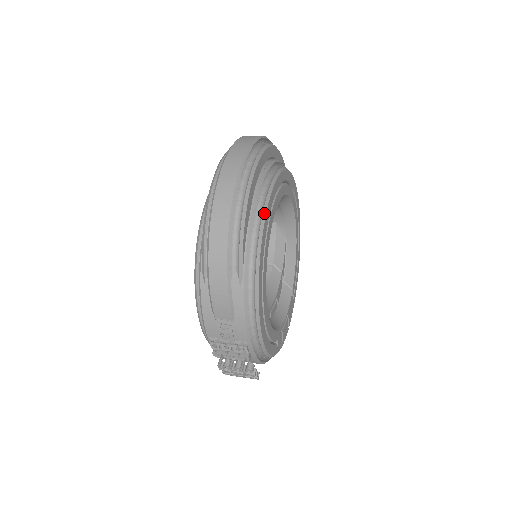
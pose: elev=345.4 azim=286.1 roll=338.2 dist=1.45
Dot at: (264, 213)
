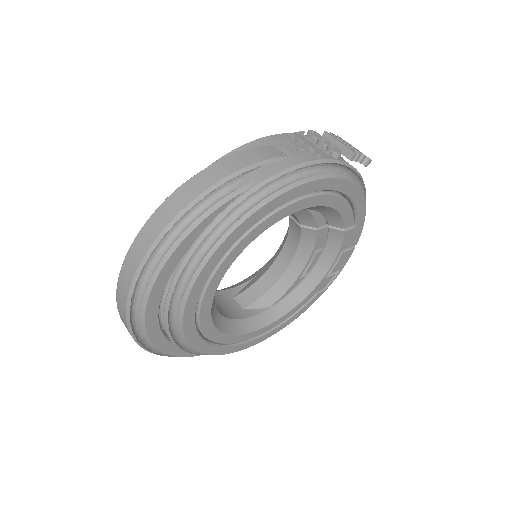
Dot at: (187, 345)
